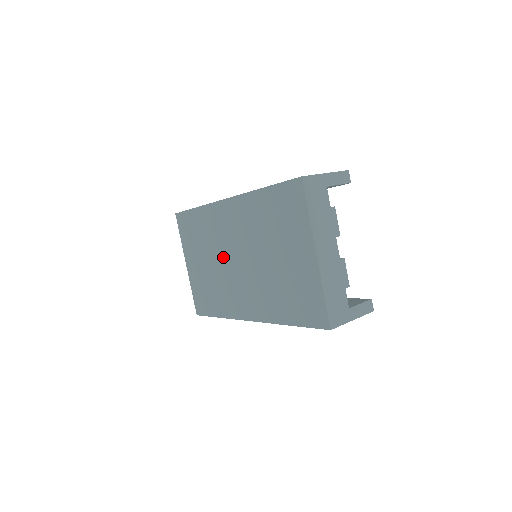
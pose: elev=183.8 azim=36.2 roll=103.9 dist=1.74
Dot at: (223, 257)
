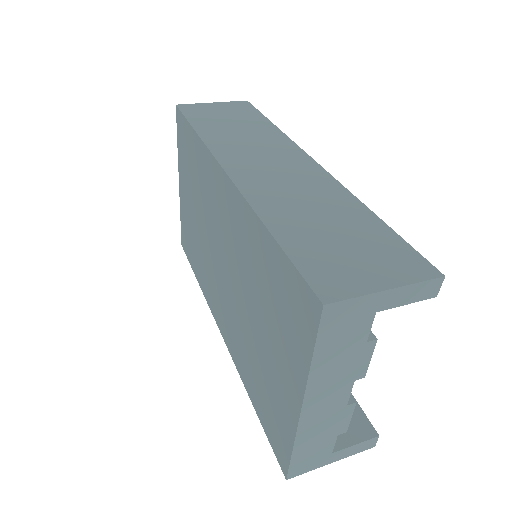
Dot at: (210, 233)
